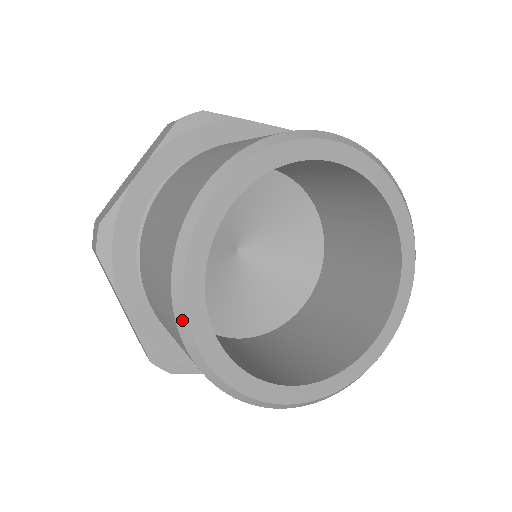
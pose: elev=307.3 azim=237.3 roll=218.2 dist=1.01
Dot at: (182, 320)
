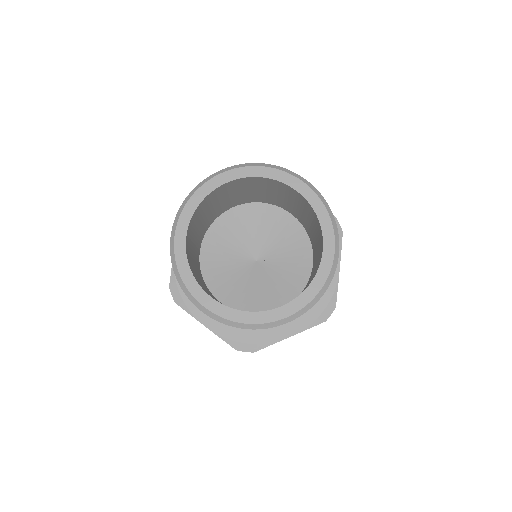
Dot at: (177, 220)
